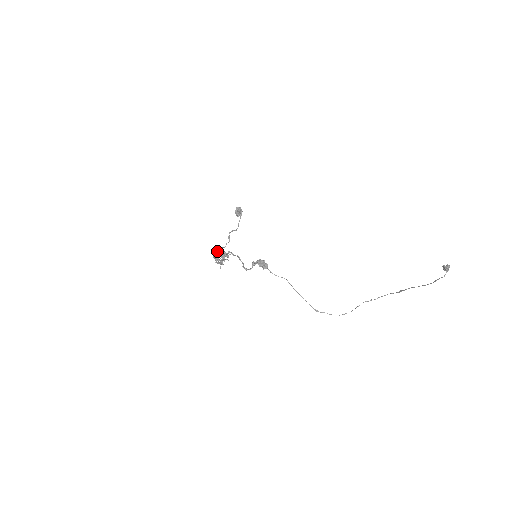
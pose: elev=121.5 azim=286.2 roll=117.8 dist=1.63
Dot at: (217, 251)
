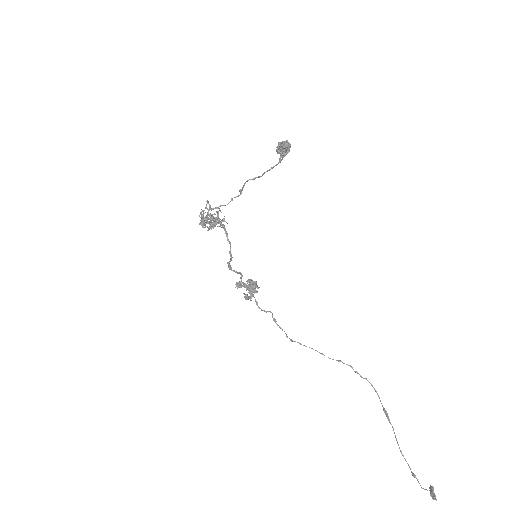
Dot at: (208, 213)
